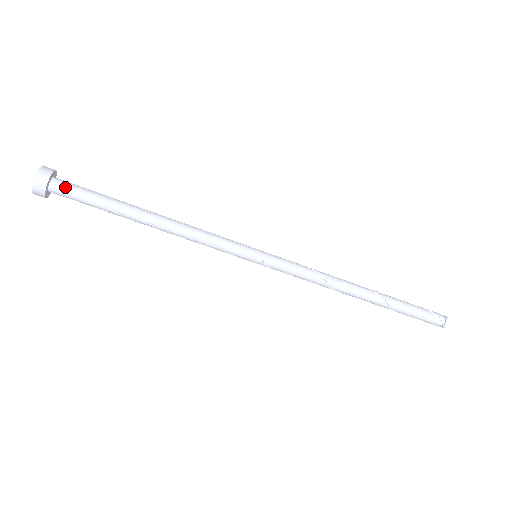
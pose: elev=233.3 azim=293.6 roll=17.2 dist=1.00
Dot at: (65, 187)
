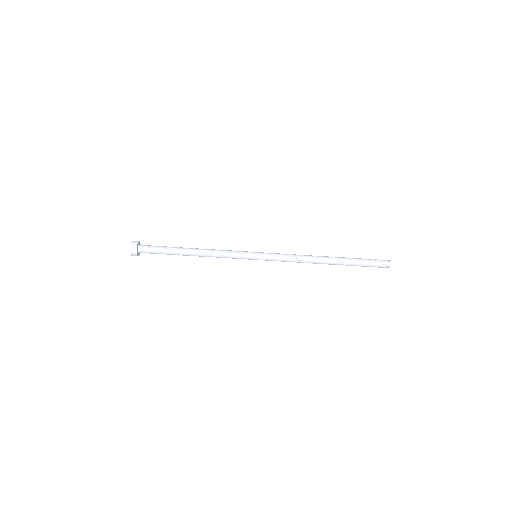
Dot at: (146, 249)
